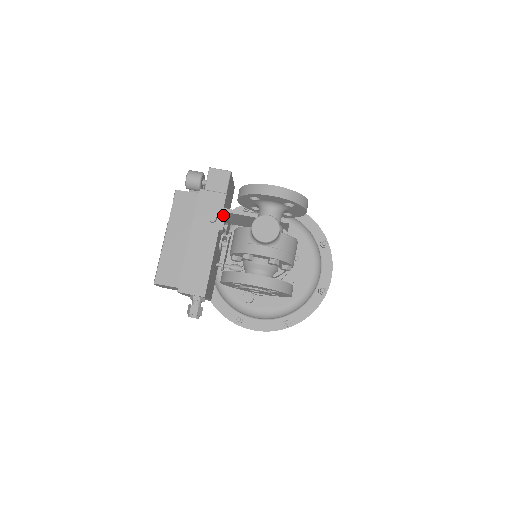
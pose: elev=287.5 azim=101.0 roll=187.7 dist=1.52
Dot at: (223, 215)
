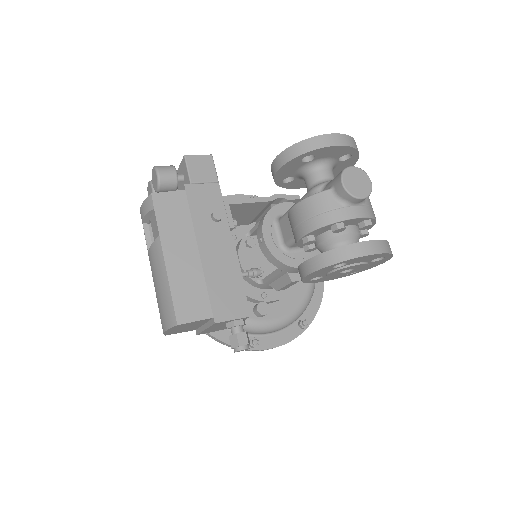
Dot at: (227, 209)
